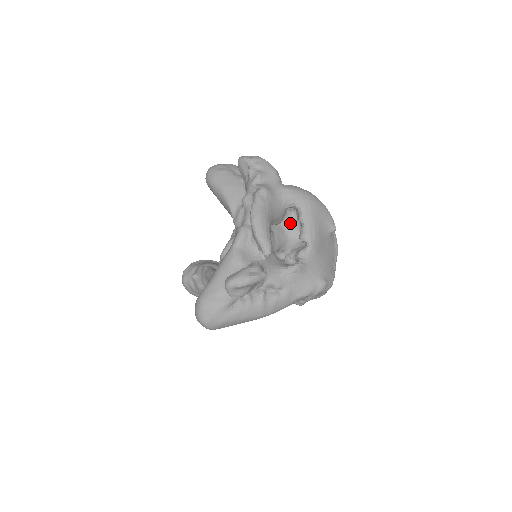
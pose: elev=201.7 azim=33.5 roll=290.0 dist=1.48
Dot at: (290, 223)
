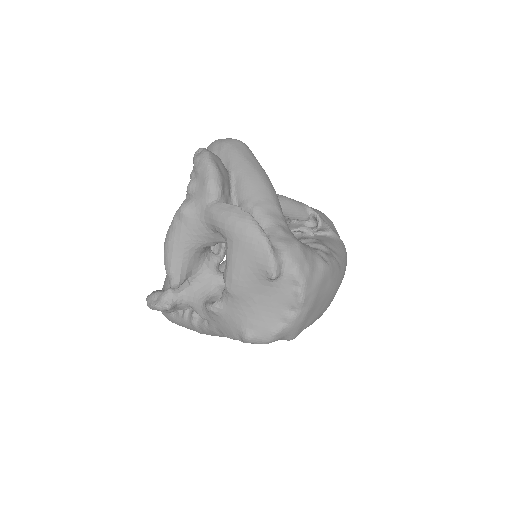
Dot at: occluded
